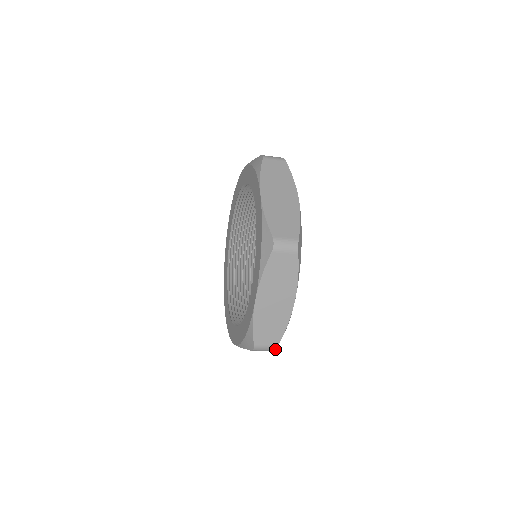
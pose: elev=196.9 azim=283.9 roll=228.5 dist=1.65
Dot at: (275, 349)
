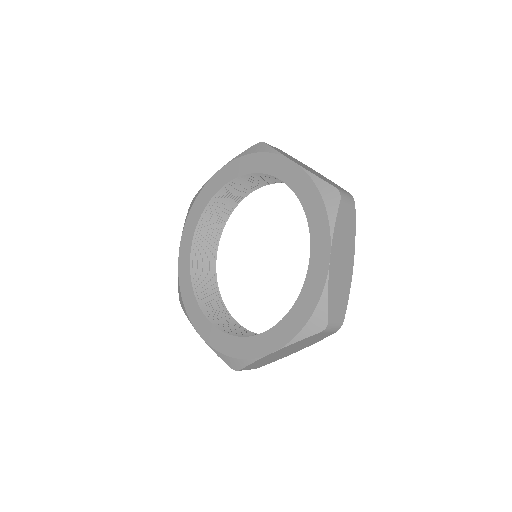
Dot at: occluded
